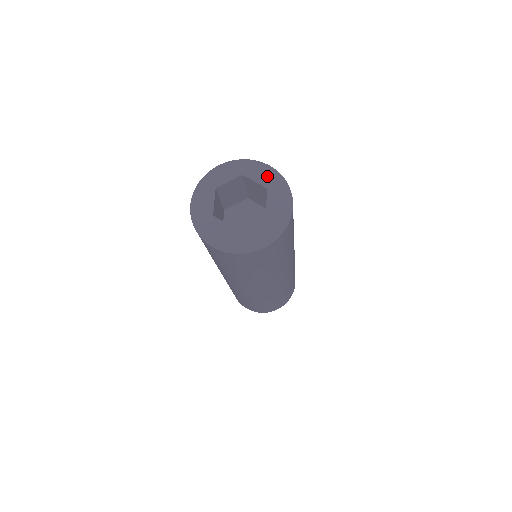
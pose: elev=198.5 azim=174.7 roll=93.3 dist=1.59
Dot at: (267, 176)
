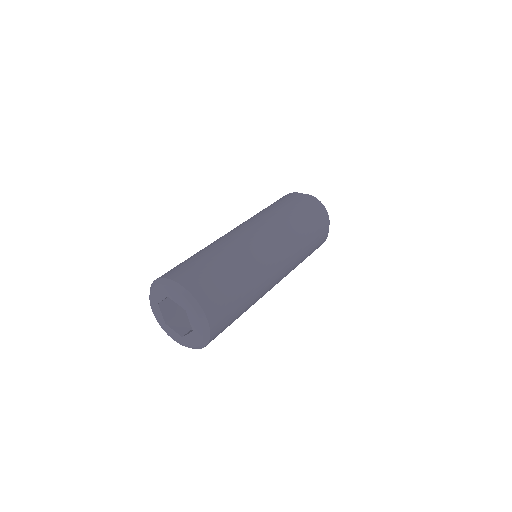
Dot at: (197, 328)
